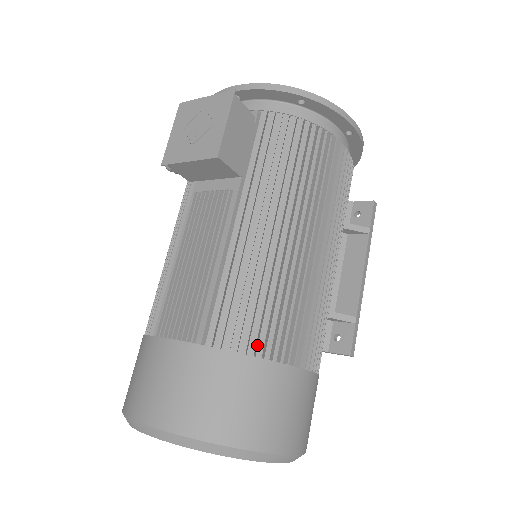
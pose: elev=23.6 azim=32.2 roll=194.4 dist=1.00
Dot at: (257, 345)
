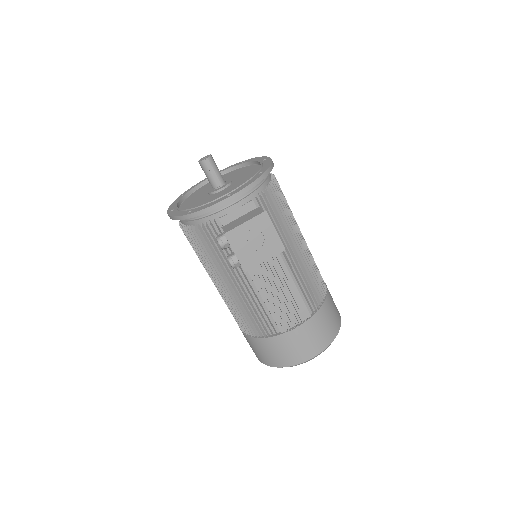
Dot at: (322, 295)
